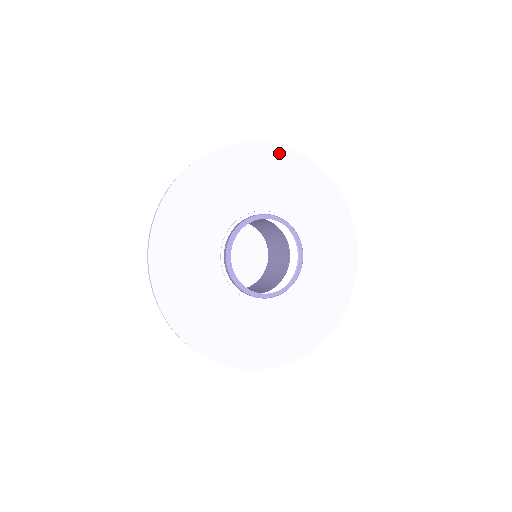
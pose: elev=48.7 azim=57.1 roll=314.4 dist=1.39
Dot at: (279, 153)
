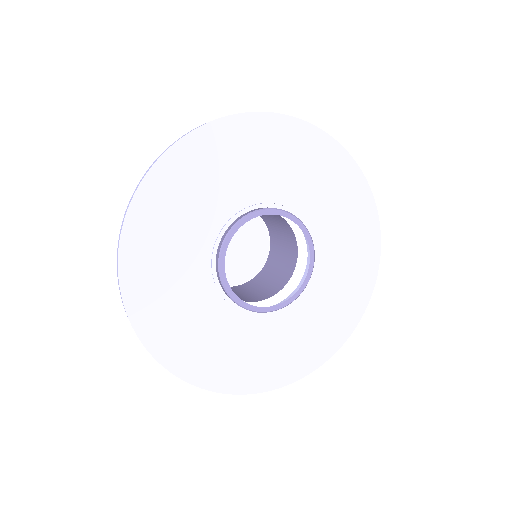
Dot at: (311, 135)
